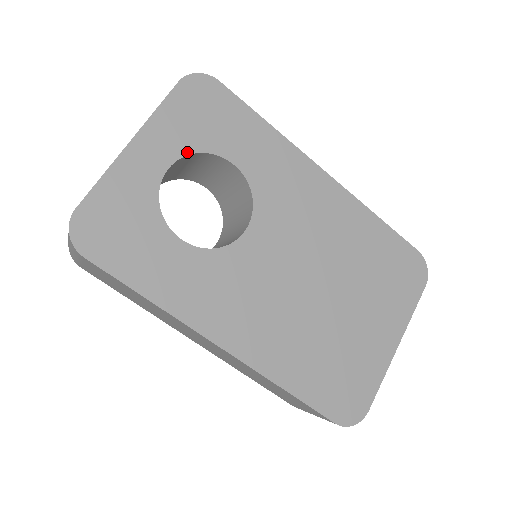
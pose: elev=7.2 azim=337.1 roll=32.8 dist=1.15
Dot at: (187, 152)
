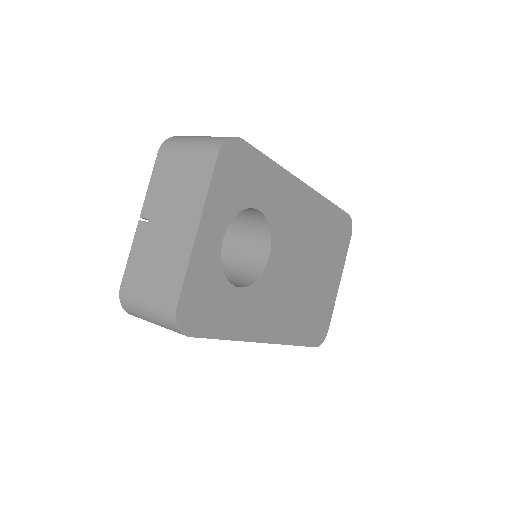
Dot at: (232, 217)
